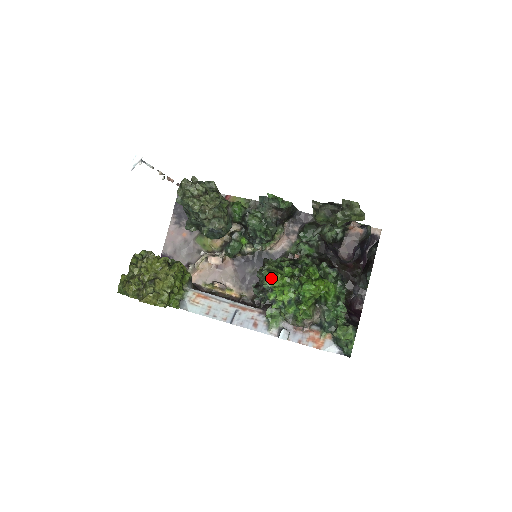
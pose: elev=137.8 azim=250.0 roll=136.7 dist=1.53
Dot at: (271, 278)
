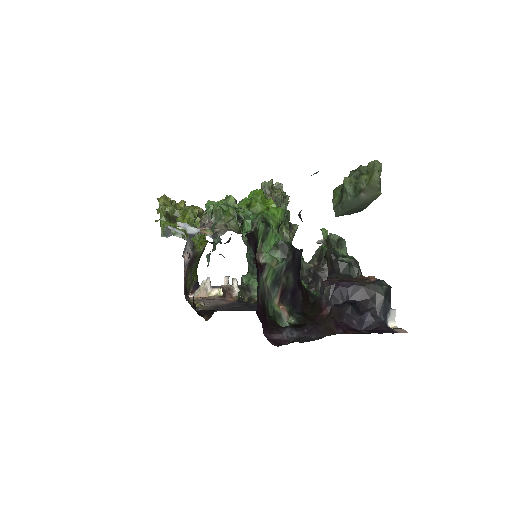
Dot at: occluded
